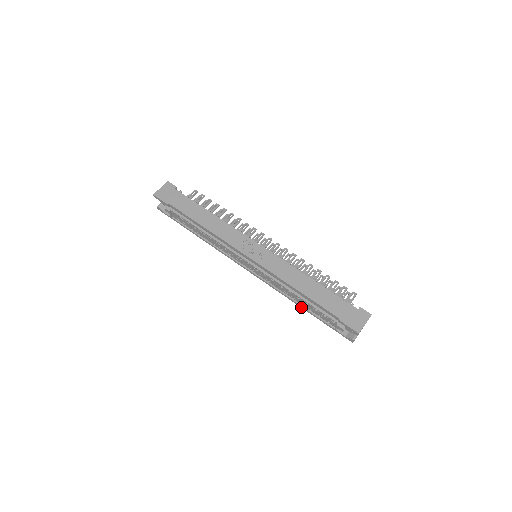
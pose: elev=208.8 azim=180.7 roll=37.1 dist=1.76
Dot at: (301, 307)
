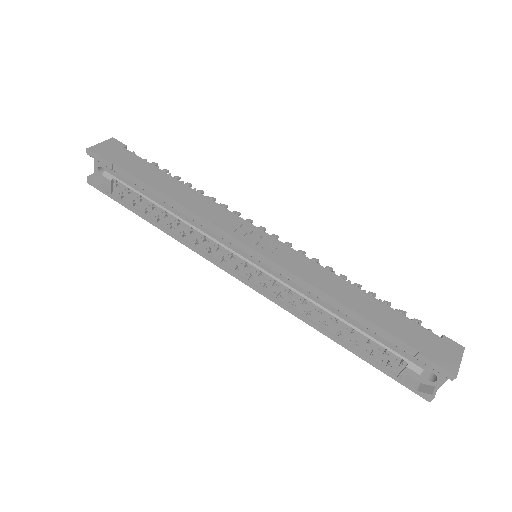
Dot at: (335, 341)
